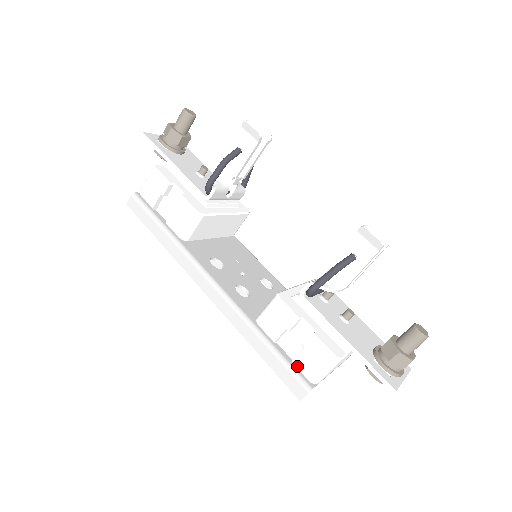
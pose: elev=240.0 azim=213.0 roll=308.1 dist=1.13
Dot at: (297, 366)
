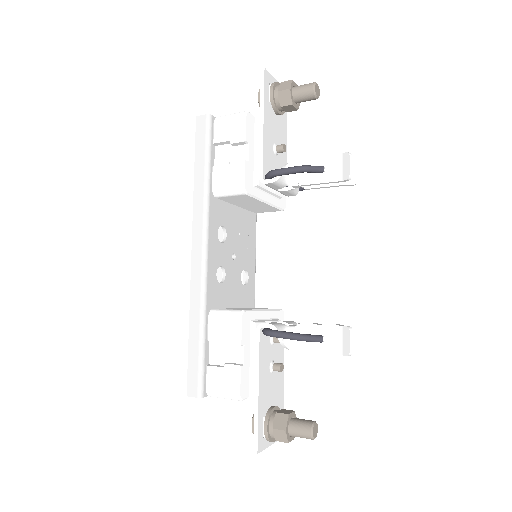
Dot at: (207, 372)
